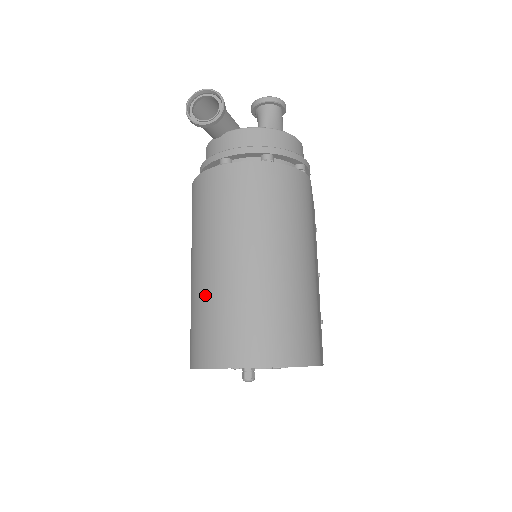
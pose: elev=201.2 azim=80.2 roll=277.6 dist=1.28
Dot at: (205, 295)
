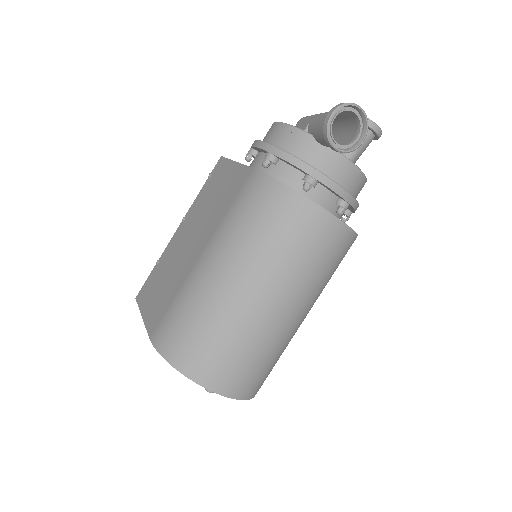
Dot at: (225, 315)
